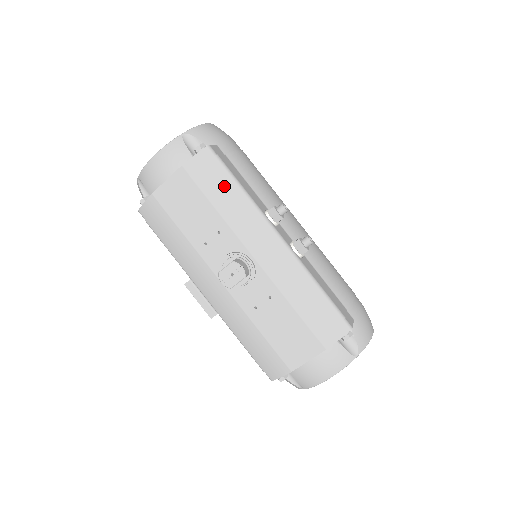
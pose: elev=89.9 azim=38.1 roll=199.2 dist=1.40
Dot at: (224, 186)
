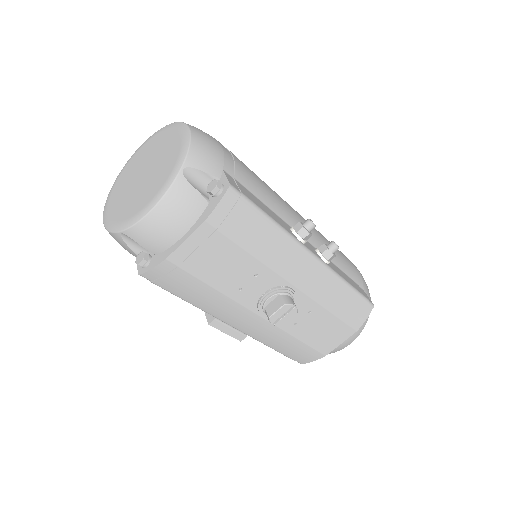
Dot at: (257, 228)
